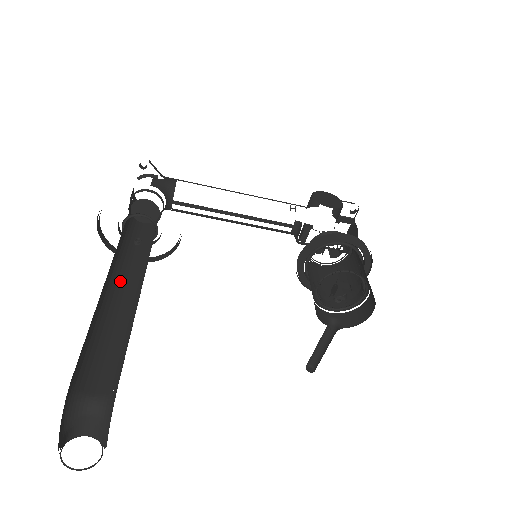
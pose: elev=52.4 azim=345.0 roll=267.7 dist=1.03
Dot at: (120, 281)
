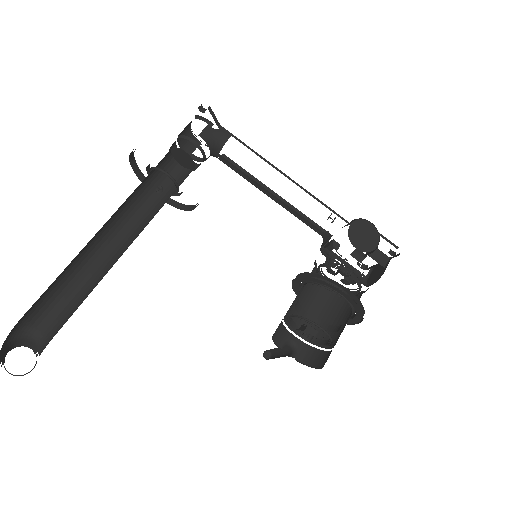
Dot at: (119, 229)
